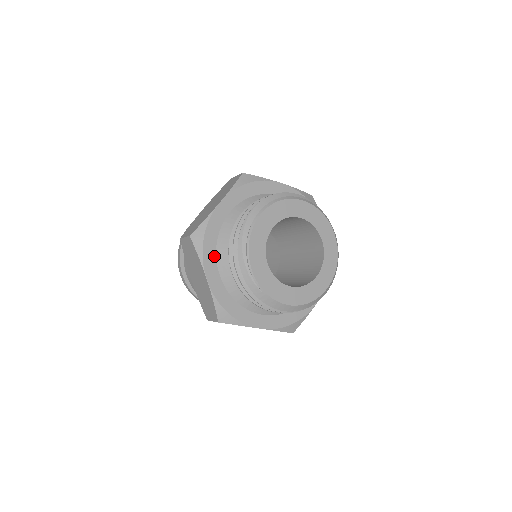
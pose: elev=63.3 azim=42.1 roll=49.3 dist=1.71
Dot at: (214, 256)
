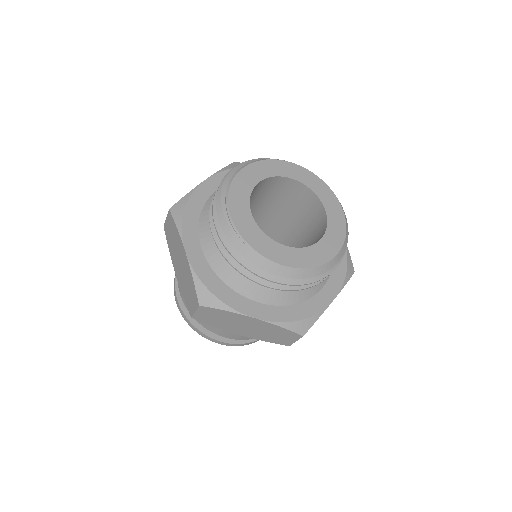
Dot at: (196, 229)
